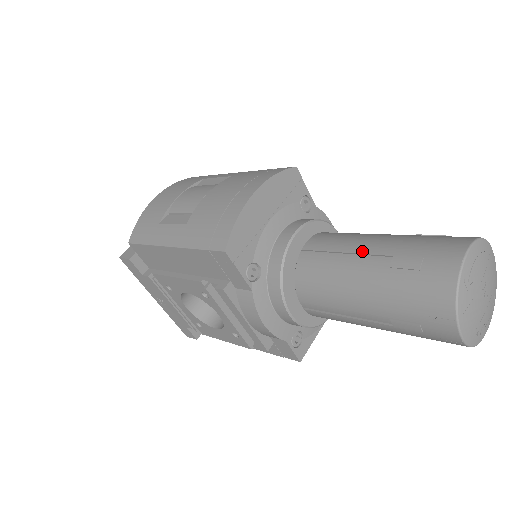
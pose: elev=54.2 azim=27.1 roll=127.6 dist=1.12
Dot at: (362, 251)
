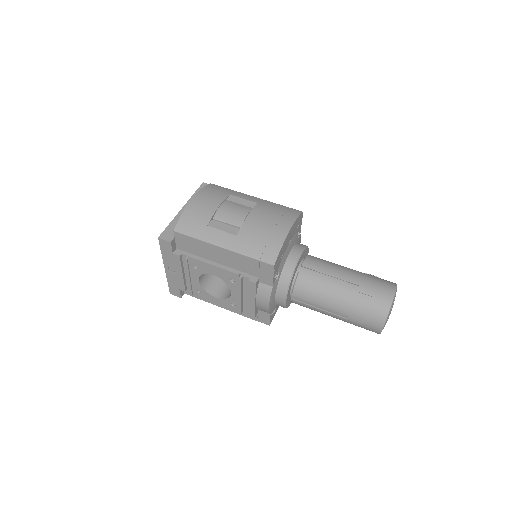
Dot at: (341, 278)
